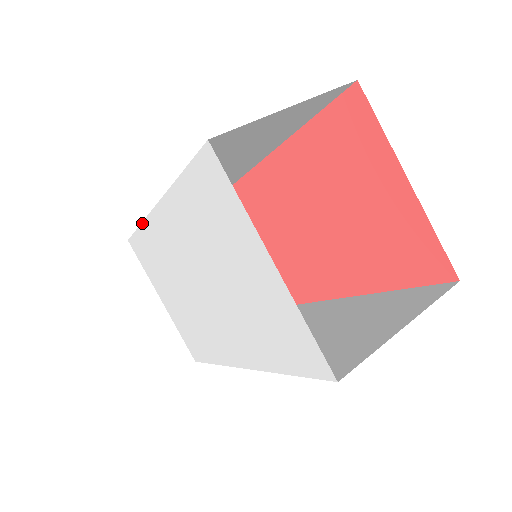
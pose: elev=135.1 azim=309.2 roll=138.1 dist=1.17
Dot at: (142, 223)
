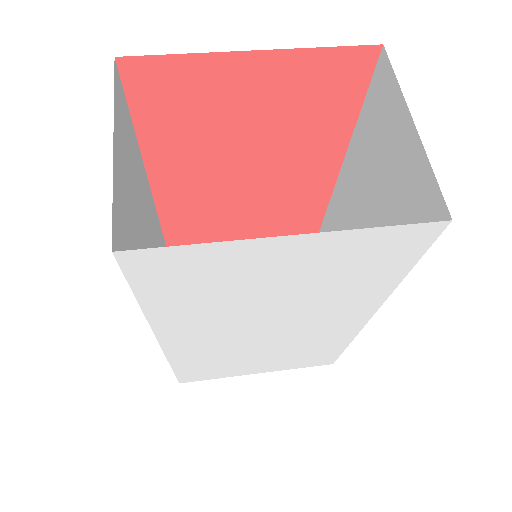
Dot at: (169, 363)
